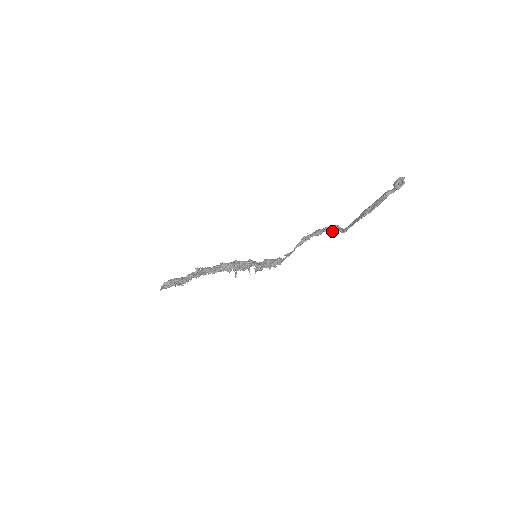
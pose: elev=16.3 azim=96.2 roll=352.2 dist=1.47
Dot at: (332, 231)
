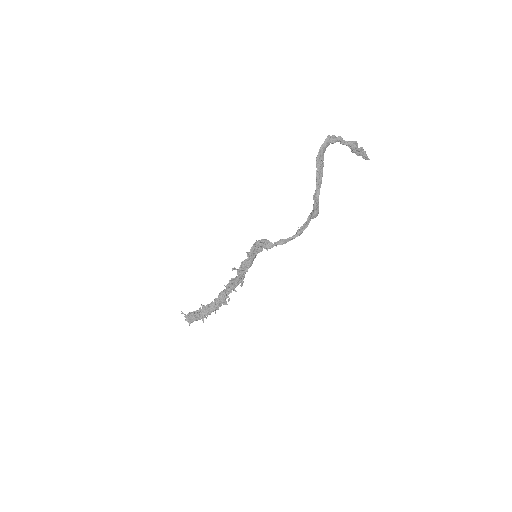
Dot at: (313, 212)
